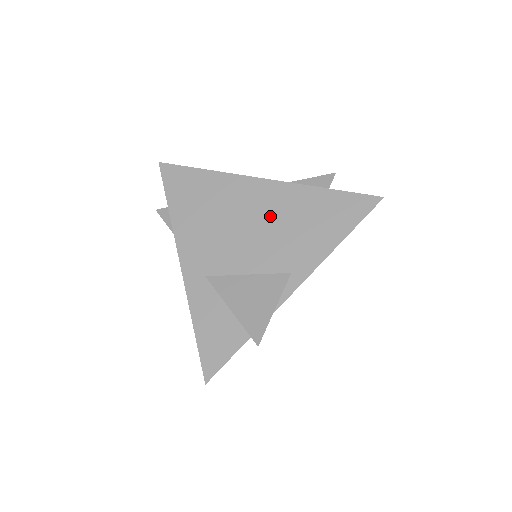
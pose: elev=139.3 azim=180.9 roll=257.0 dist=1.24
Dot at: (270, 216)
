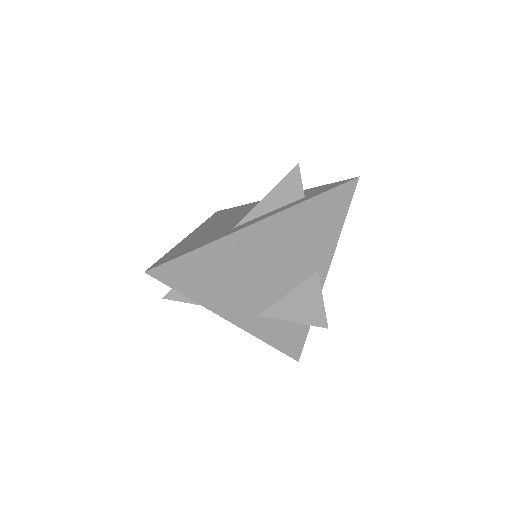
Dot at: (281, 246)
